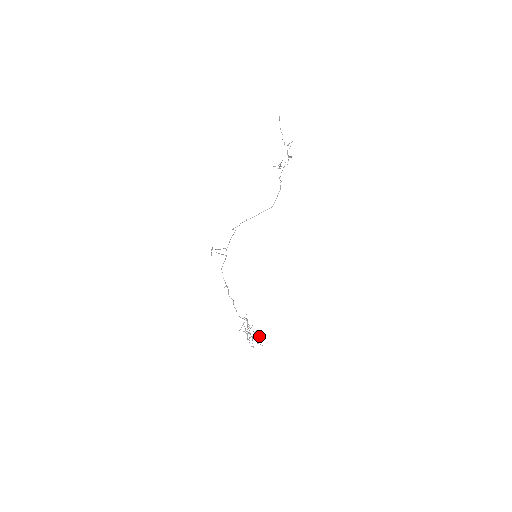
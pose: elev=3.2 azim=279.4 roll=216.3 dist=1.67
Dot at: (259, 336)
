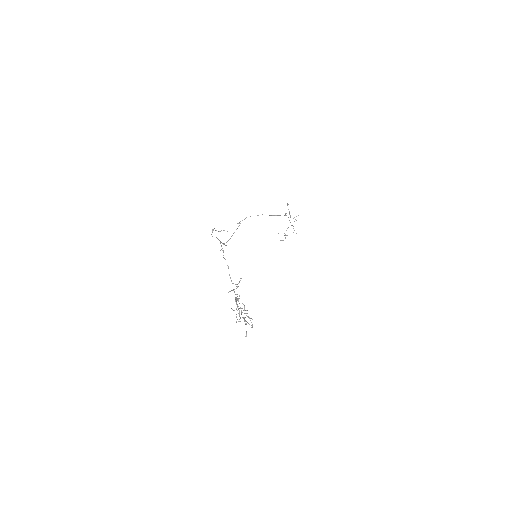
Dot at: (249, 317)
